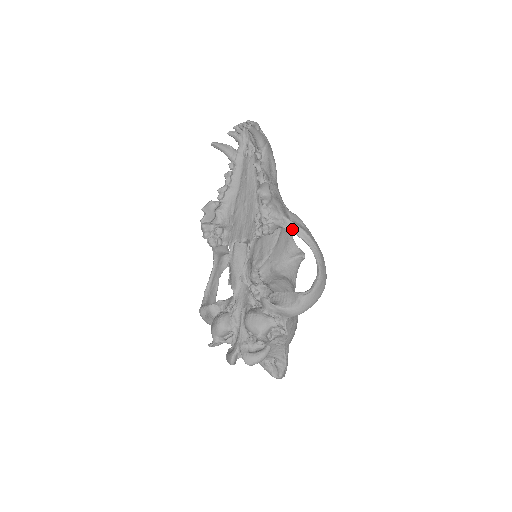
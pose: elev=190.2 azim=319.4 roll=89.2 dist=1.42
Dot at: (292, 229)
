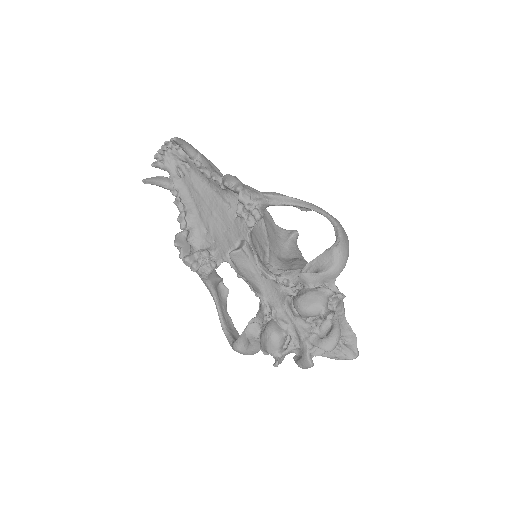
Dot at: (279, 201)
